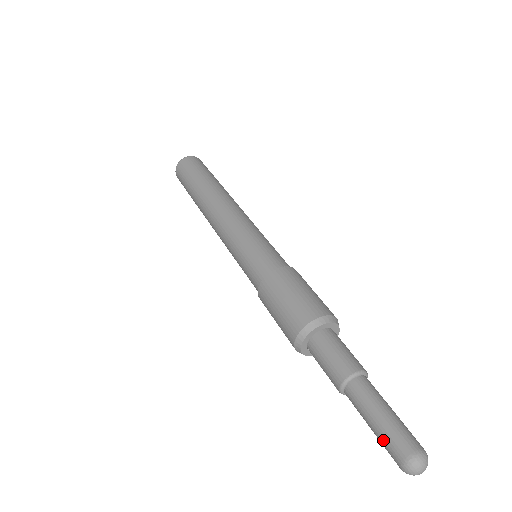
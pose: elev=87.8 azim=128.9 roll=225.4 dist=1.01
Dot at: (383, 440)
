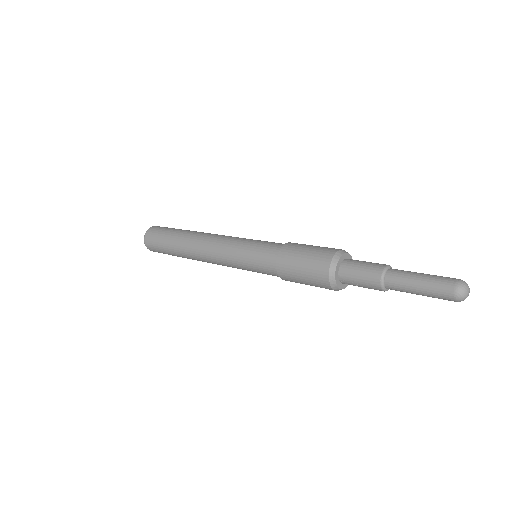
Dot at: (433, 287)
